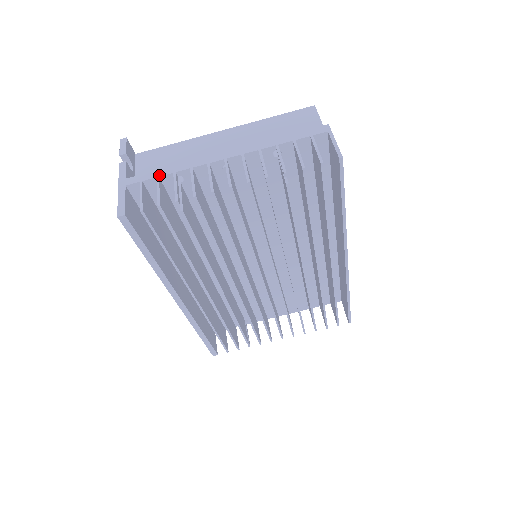
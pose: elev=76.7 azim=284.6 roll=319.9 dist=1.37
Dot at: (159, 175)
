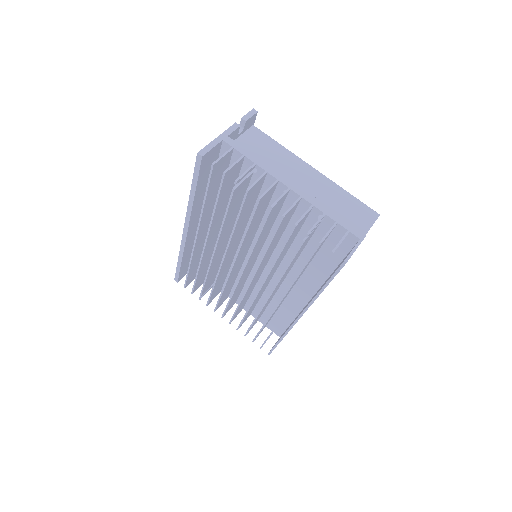
Dot at: (246, 155)
